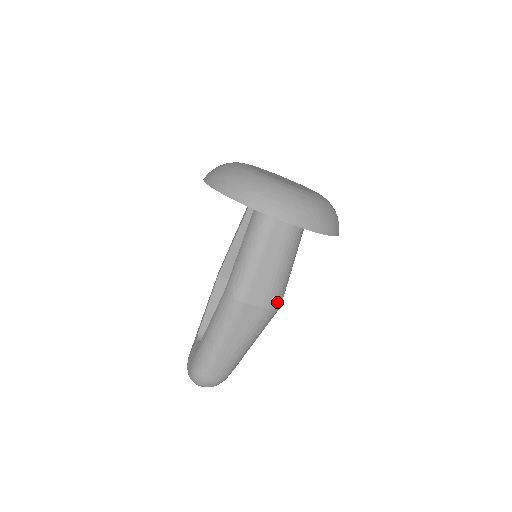
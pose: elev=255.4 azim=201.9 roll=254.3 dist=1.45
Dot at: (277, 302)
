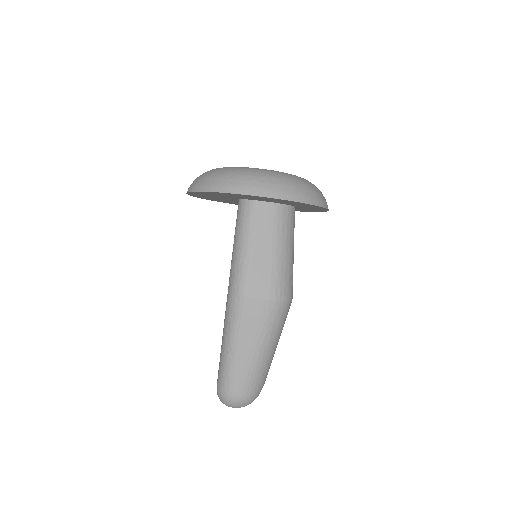
Dot at: (282, 293)
